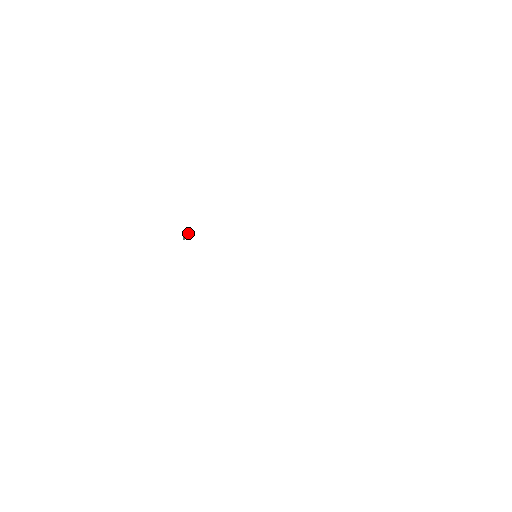
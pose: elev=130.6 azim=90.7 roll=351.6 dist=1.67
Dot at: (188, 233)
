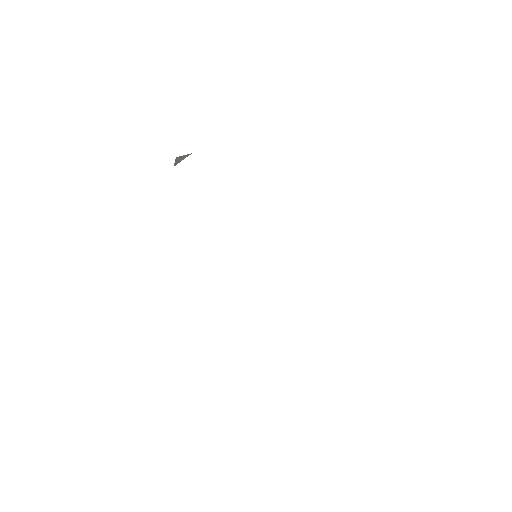
Dot at: occluded
